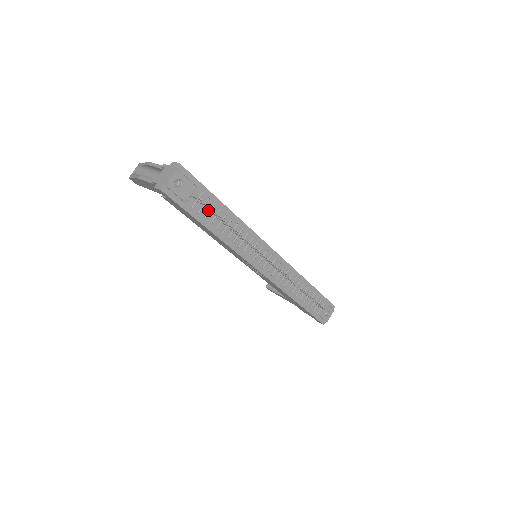
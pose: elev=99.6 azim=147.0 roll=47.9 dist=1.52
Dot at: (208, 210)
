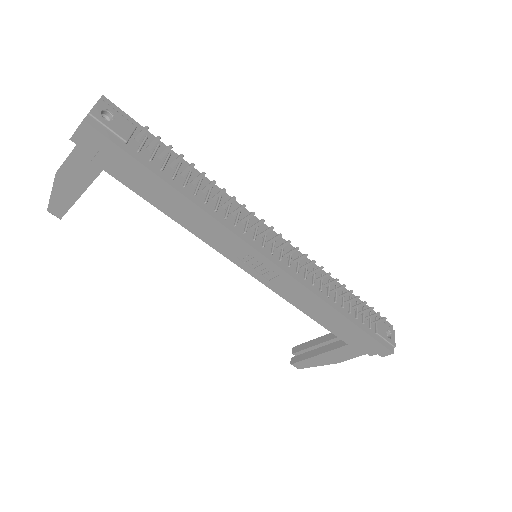
Dot at: (163, 162)
